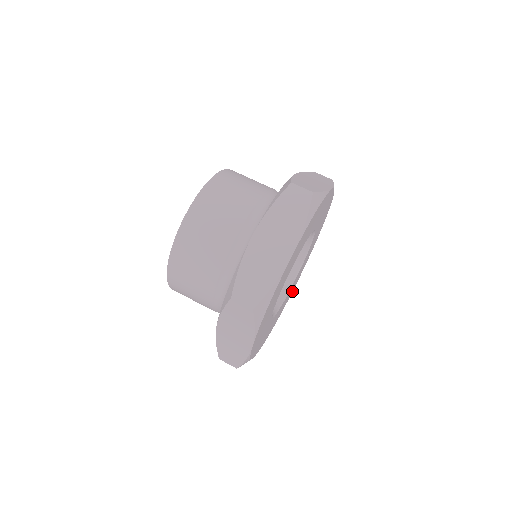
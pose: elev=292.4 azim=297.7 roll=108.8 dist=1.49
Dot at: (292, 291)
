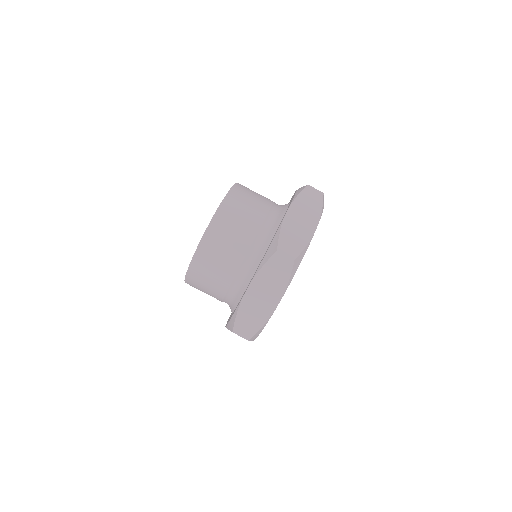
Dot at: occluded
